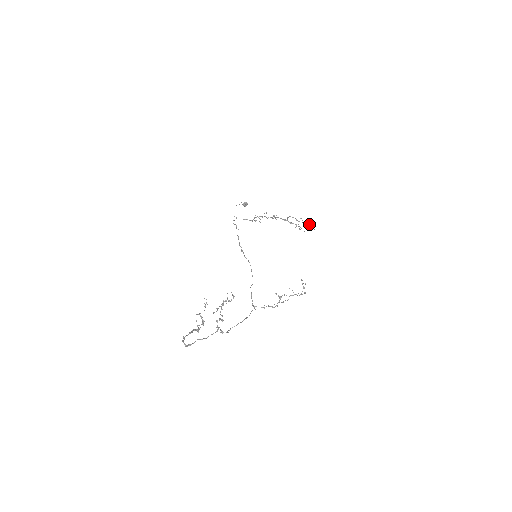
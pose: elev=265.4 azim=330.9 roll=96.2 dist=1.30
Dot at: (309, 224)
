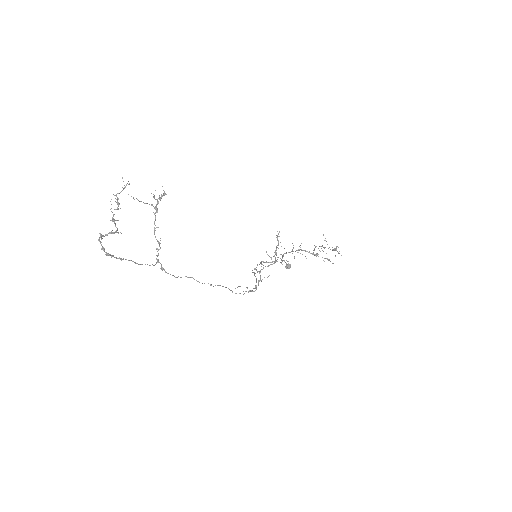
Dot at: (335, 249)
